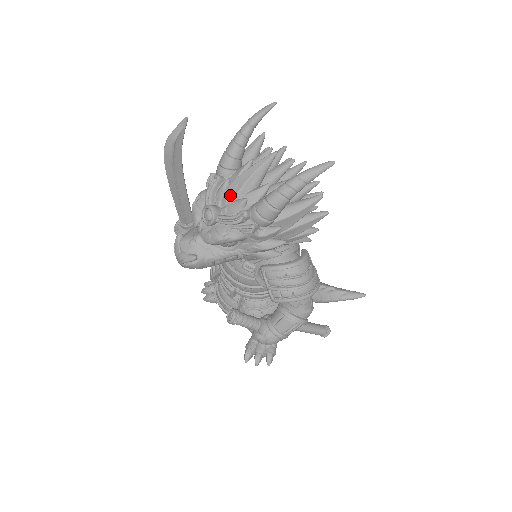
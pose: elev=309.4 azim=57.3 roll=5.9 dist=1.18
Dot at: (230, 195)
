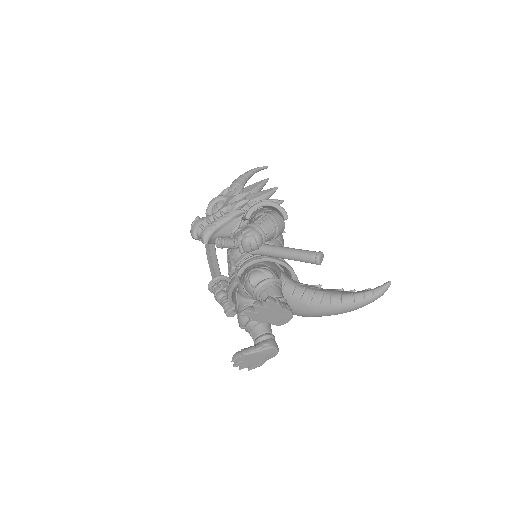
Dot at: occluded
